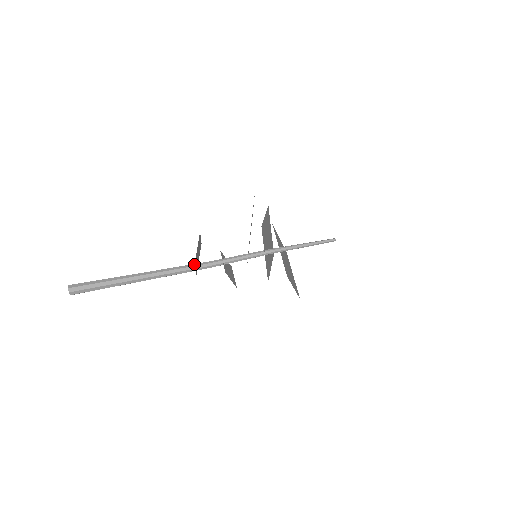
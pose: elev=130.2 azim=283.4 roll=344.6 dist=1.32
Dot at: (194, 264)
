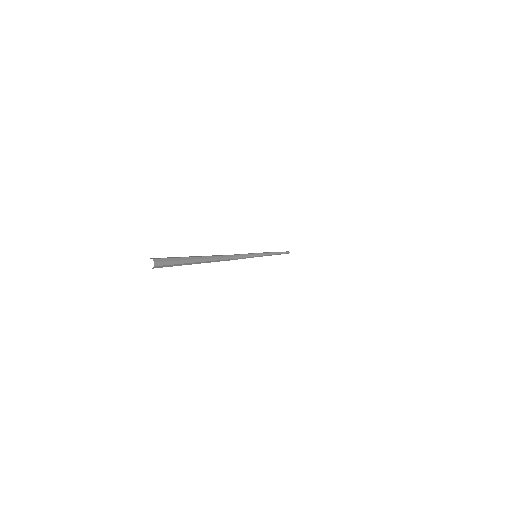
Dot at: (227, 255)
